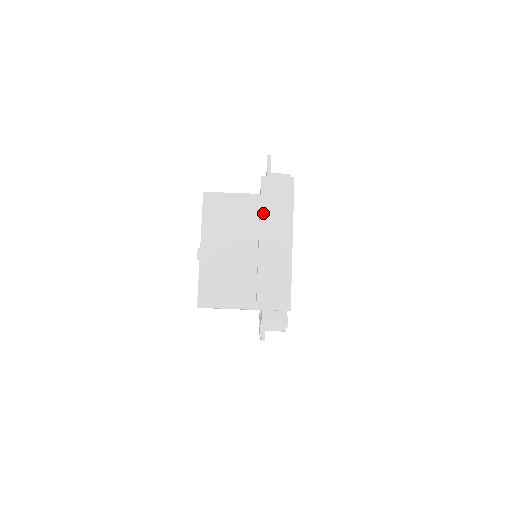
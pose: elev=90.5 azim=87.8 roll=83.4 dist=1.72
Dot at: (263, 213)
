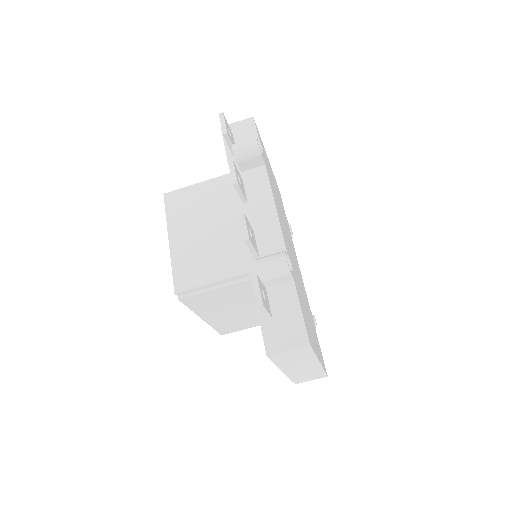
Dot at: (280, 365)
